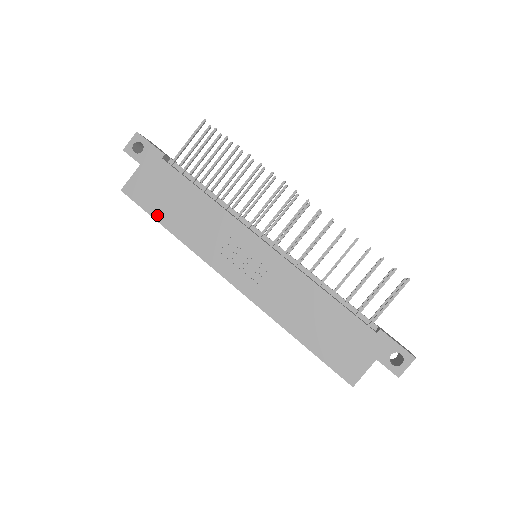
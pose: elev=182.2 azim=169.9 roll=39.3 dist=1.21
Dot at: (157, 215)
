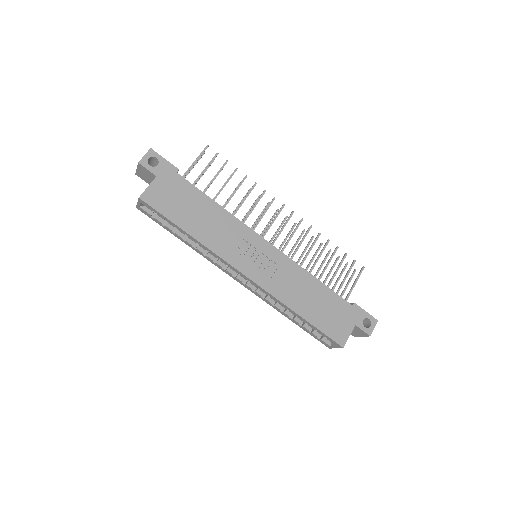
Dot at: (176, 220)
